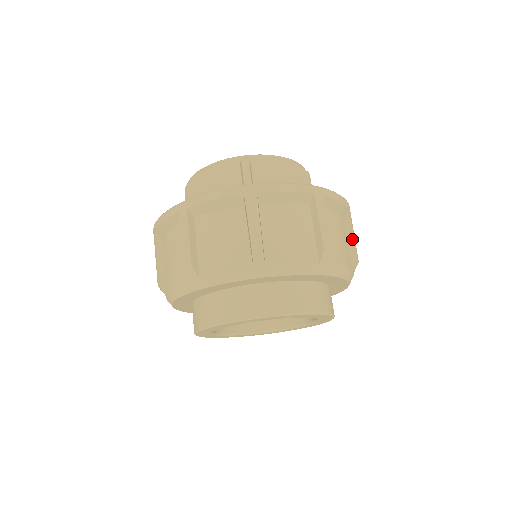
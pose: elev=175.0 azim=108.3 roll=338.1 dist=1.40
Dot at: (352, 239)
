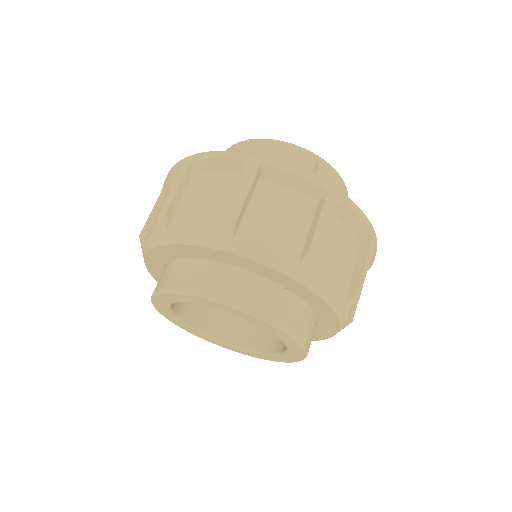
Dot at: occluded
